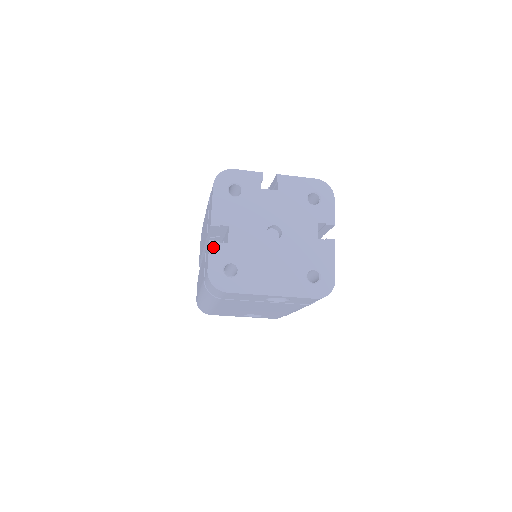
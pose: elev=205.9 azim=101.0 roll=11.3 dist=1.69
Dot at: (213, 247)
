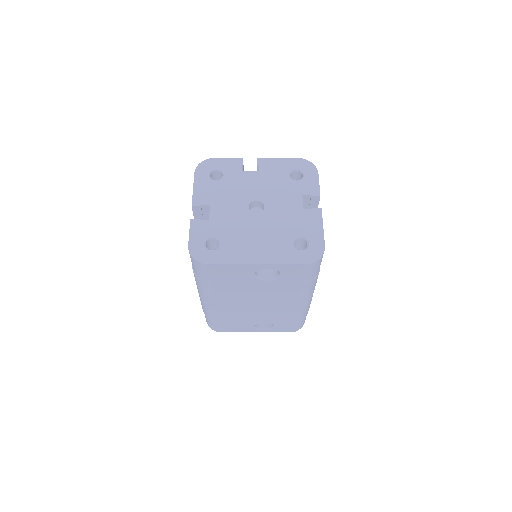
Dot at: (194, 224)
